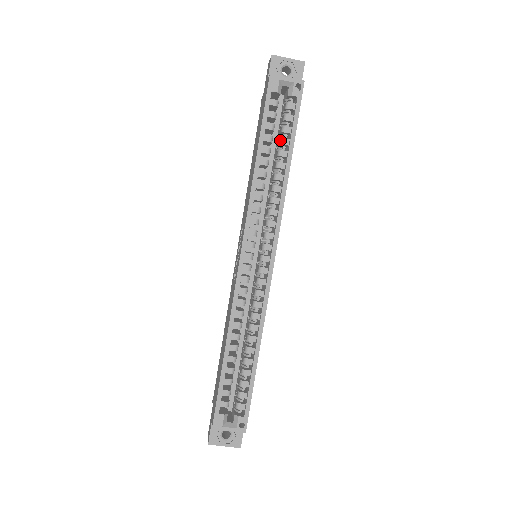
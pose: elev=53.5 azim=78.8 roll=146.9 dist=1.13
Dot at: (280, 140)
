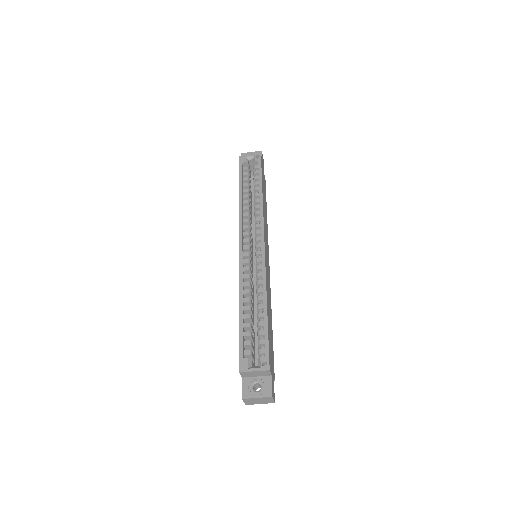
Dot at: (254, 184)
